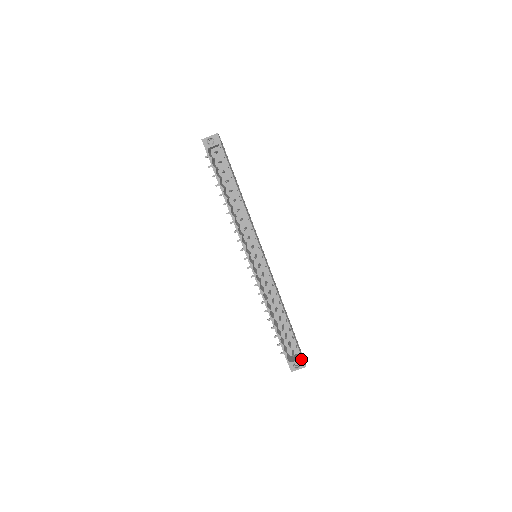
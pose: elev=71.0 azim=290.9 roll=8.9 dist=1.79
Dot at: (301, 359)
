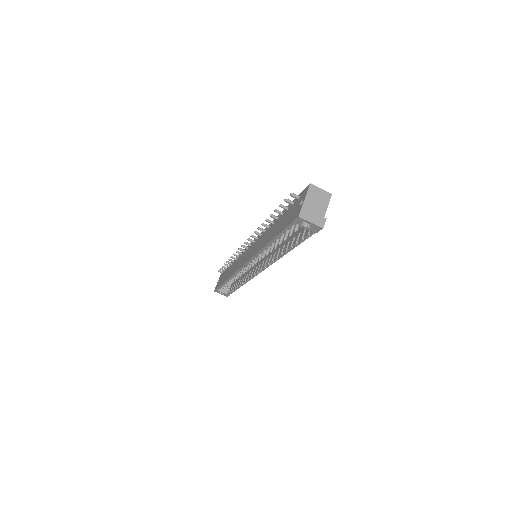
Dot at: (228, 295)
